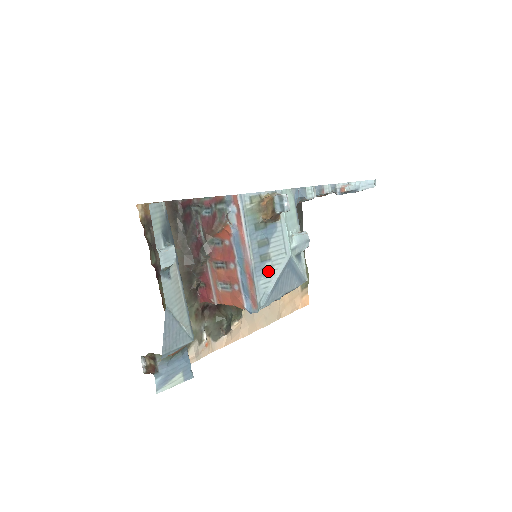
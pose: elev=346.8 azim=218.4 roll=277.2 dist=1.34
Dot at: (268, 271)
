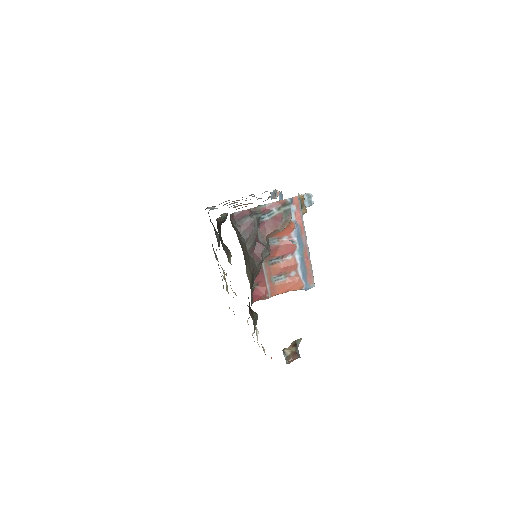
Dot at: occluded
